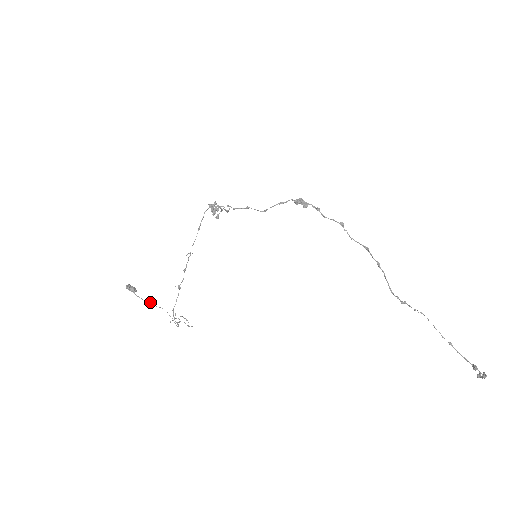
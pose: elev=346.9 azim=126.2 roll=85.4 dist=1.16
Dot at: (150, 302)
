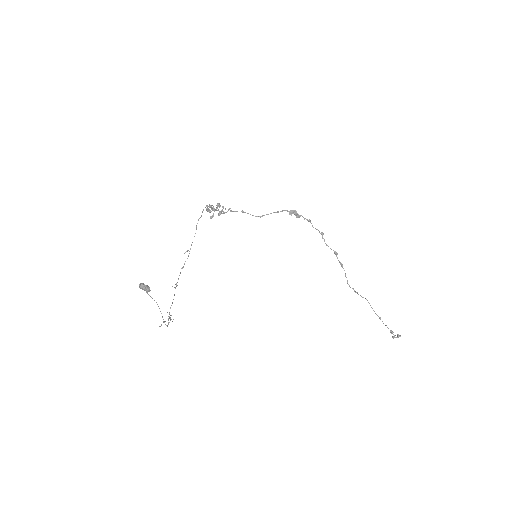
Dot at: (156, 302)
